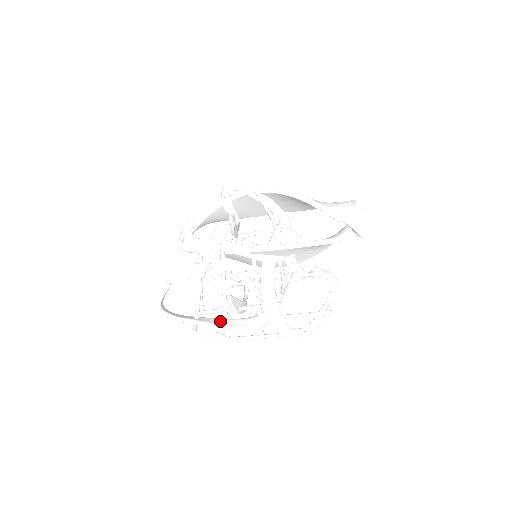
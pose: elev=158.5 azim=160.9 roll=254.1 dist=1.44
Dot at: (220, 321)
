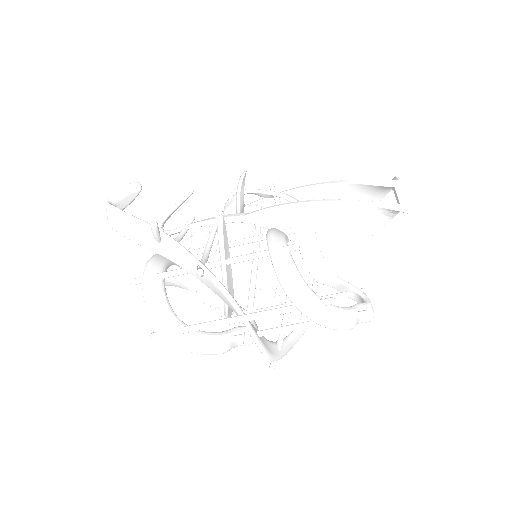
Dot at: occluded
